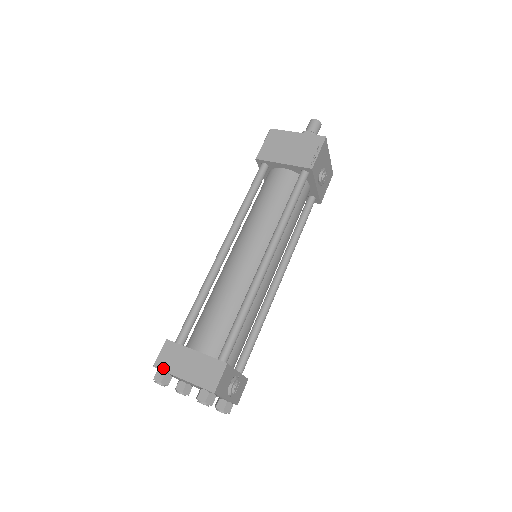
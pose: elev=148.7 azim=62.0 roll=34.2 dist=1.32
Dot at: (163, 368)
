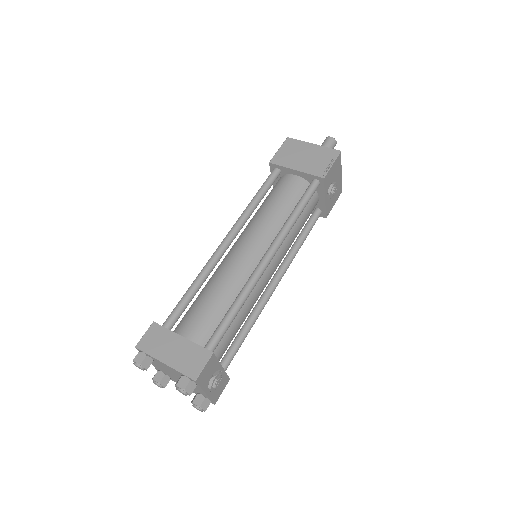
Dot at: (145, 350)
